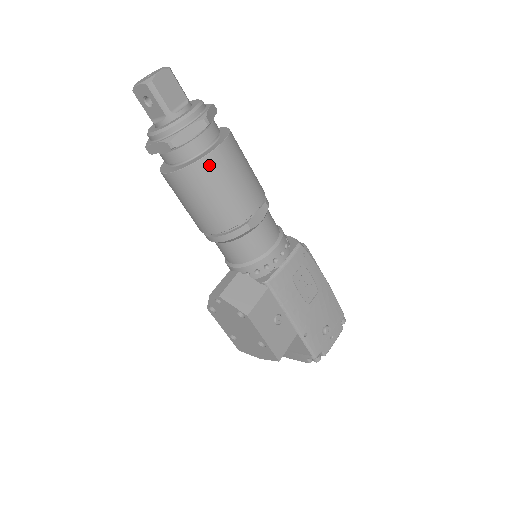
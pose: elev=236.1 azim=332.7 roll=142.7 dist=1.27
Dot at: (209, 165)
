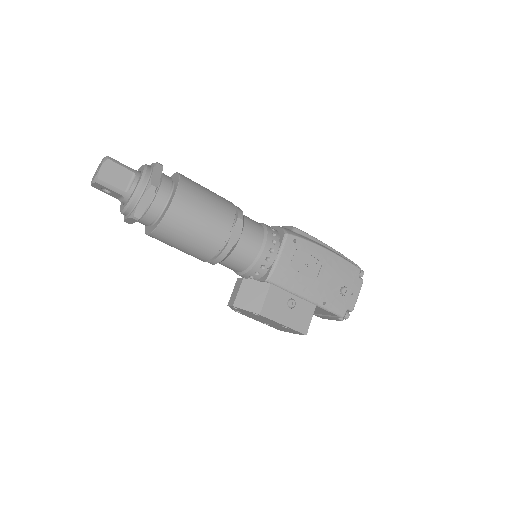
Dot at: (172, 219)
